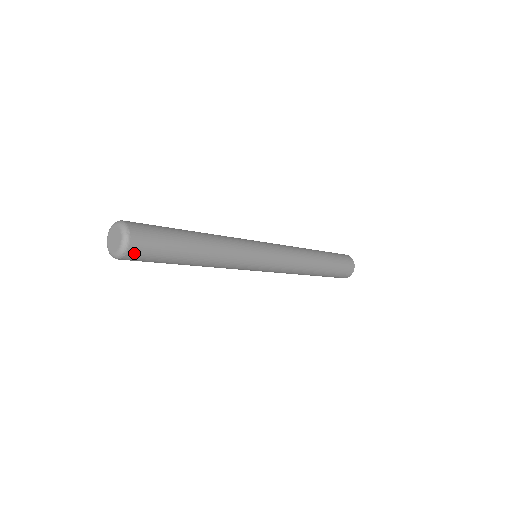
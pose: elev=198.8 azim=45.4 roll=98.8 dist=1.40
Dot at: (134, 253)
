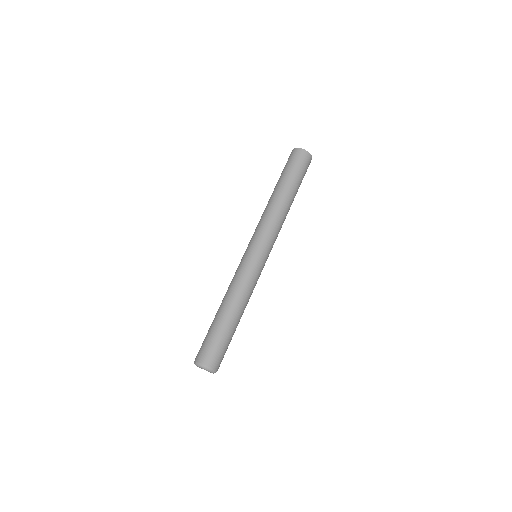
Dot at: (219, 366)
